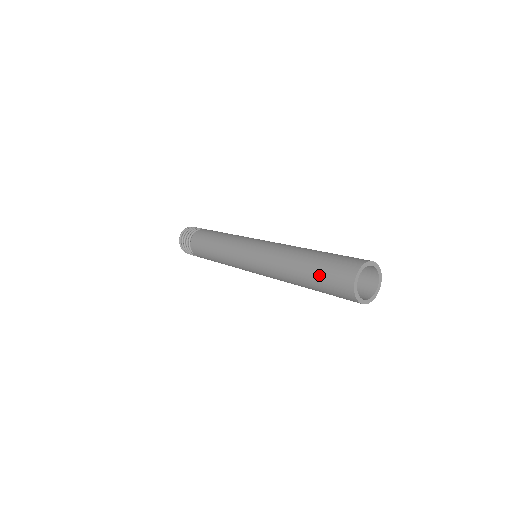
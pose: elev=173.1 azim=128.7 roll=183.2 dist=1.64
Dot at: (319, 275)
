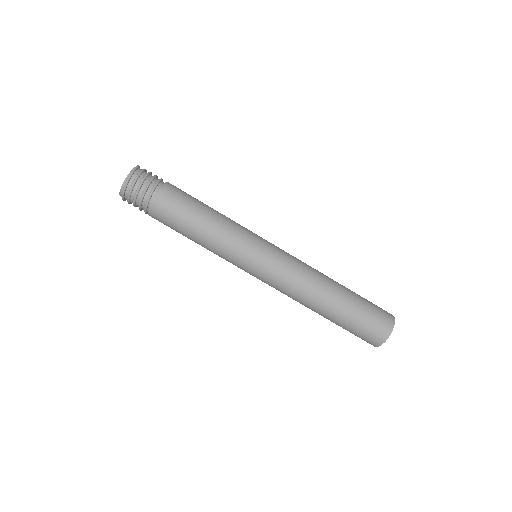
Dot at: (355, 318)
